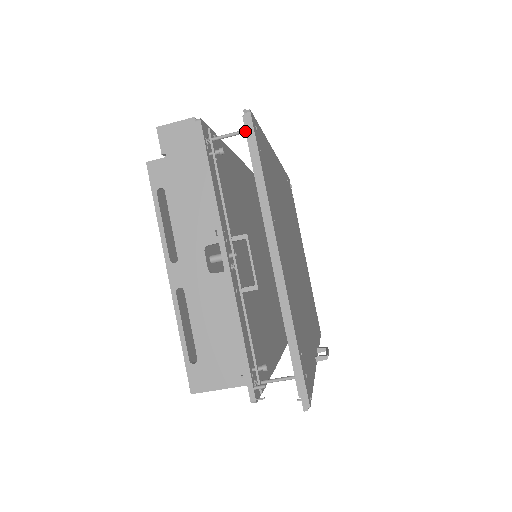
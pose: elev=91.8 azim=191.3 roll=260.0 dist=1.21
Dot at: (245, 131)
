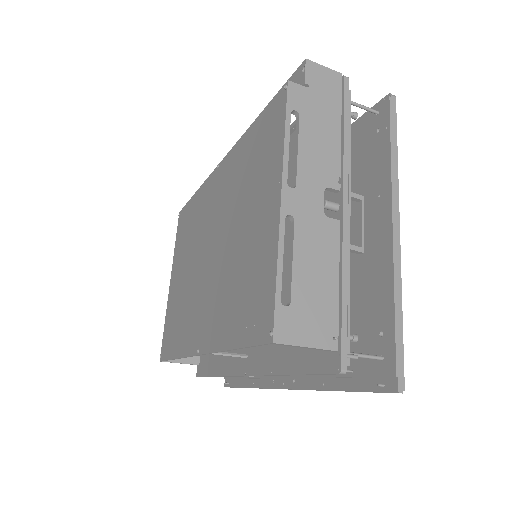
Dot at: (390, 108)
